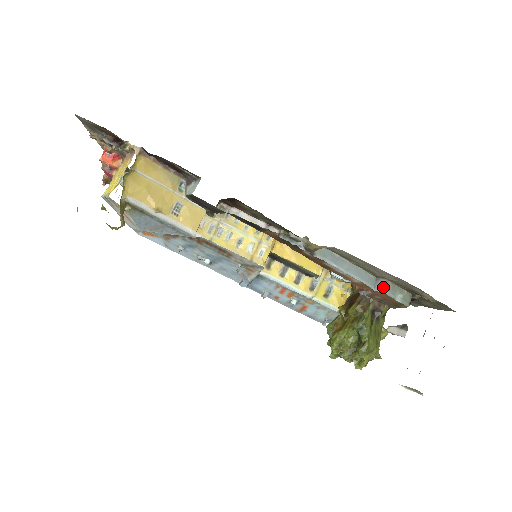
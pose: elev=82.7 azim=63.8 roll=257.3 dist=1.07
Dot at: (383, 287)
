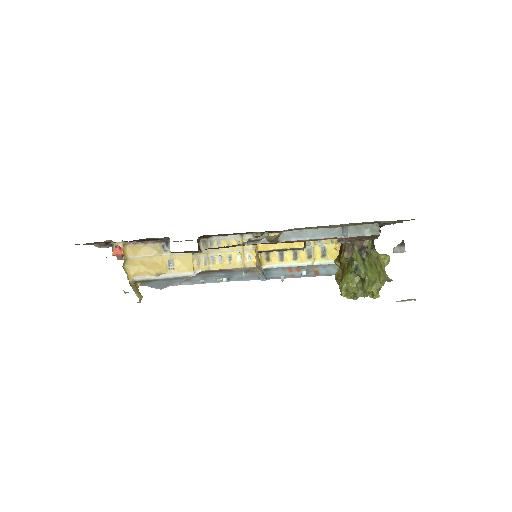
Dot at: (347, 233)
